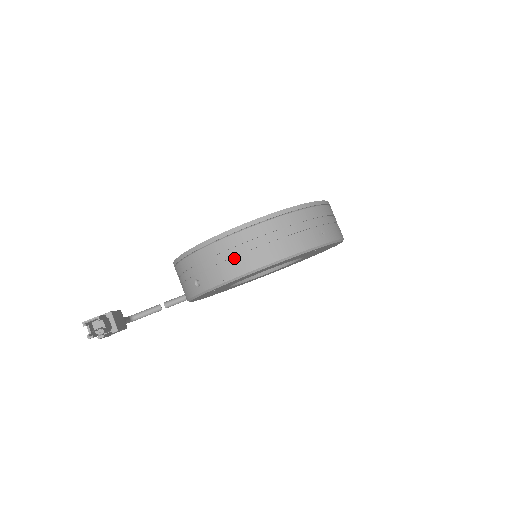
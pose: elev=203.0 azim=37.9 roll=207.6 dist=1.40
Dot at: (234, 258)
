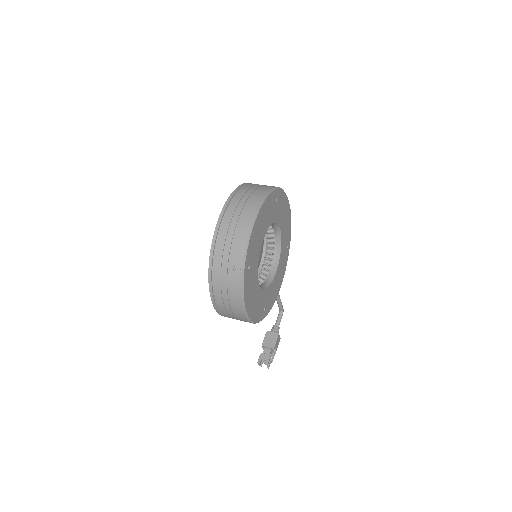
Dot at: (237, 319)
